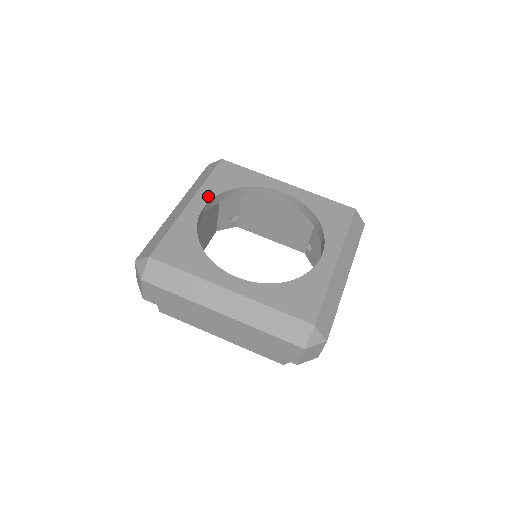
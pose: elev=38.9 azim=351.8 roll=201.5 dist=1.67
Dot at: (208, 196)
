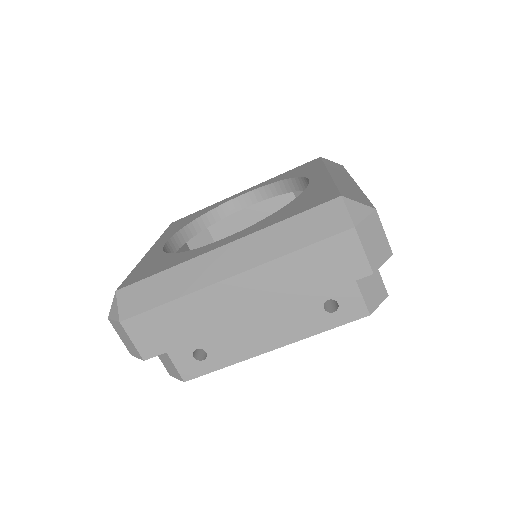
Dot at: (167, 237)
